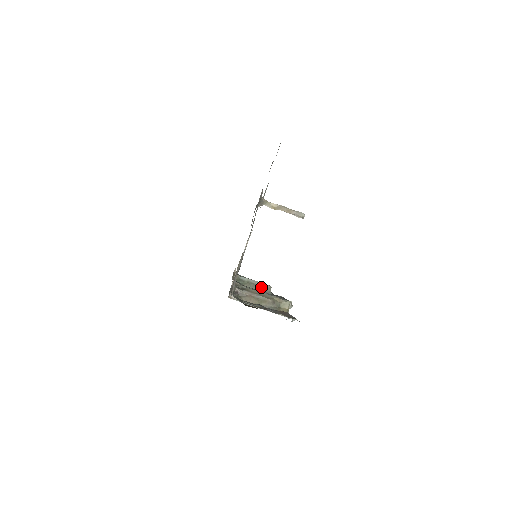
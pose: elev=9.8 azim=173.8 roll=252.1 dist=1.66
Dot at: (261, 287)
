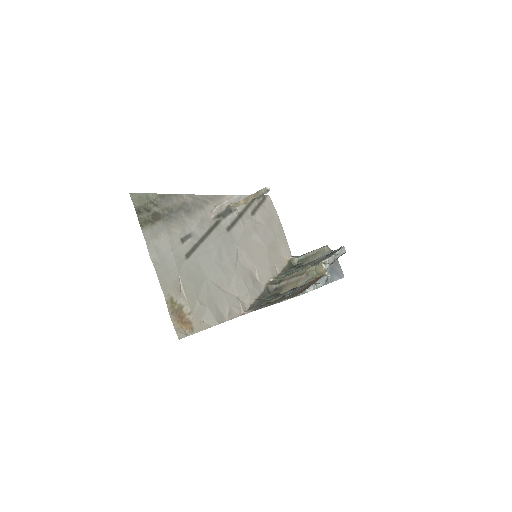
Dot at: (318, 254)
